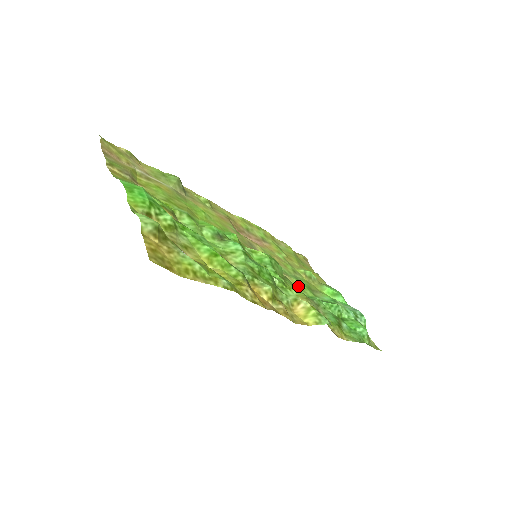
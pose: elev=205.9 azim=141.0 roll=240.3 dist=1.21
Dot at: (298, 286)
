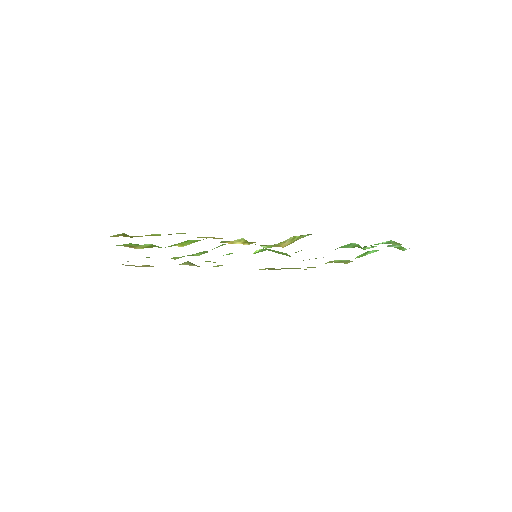
Dot at: occluded
